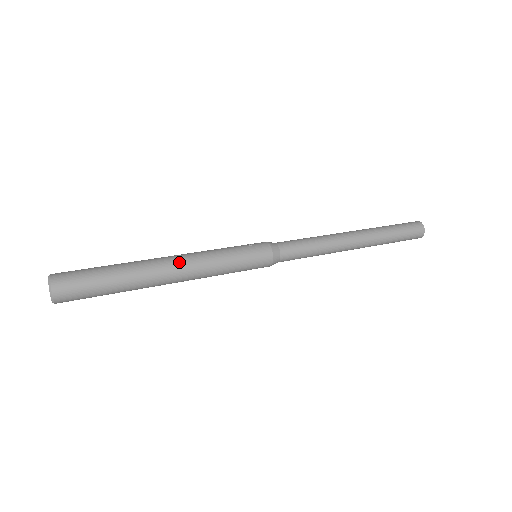
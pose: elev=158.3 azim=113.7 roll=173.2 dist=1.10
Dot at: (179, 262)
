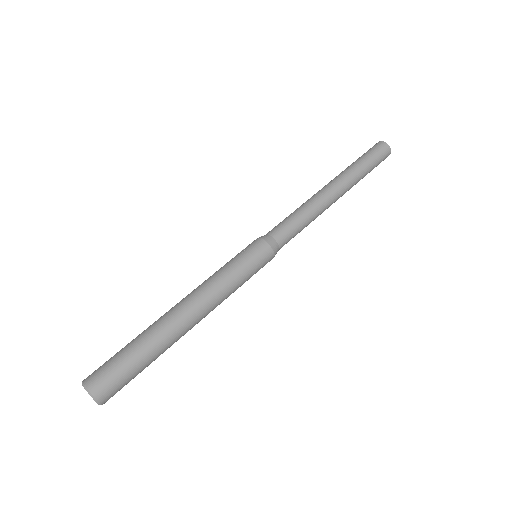
Dot at: (192, 302)
